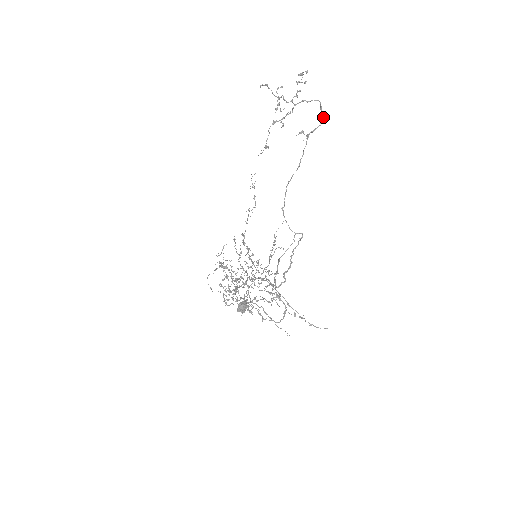
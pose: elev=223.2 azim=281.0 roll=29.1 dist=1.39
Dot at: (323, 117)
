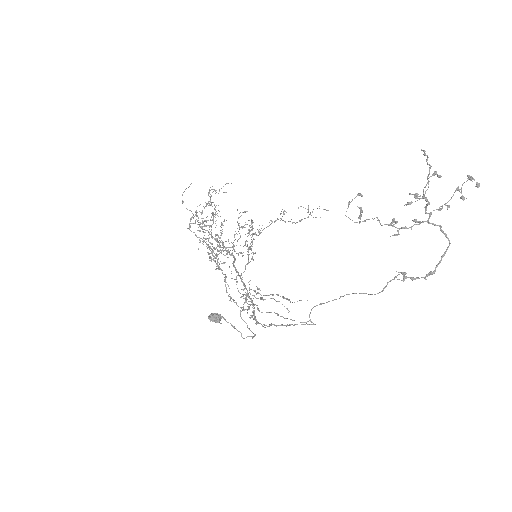
Dot at: occluded
